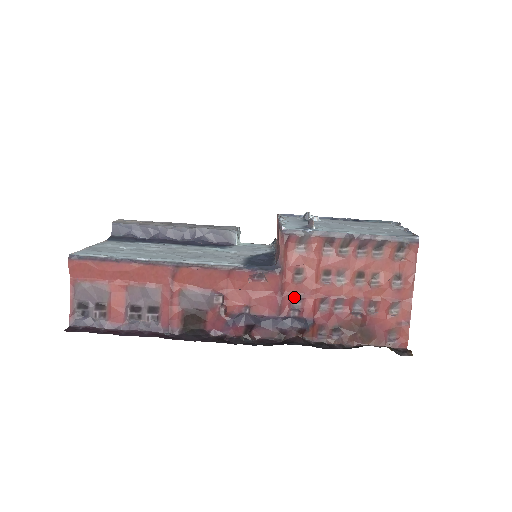
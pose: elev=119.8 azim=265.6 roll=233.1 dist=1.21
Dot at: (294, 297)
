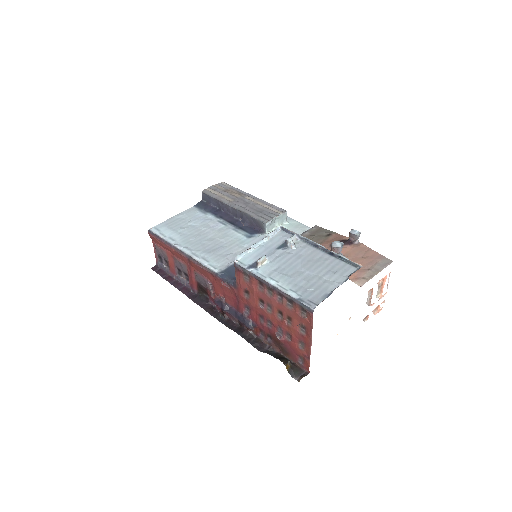
Dot at: (246, 305)
